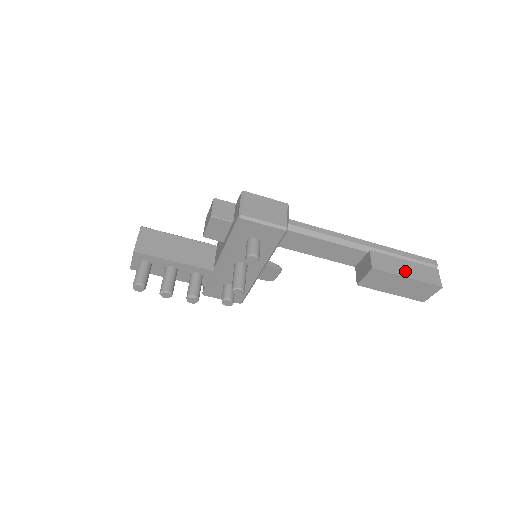
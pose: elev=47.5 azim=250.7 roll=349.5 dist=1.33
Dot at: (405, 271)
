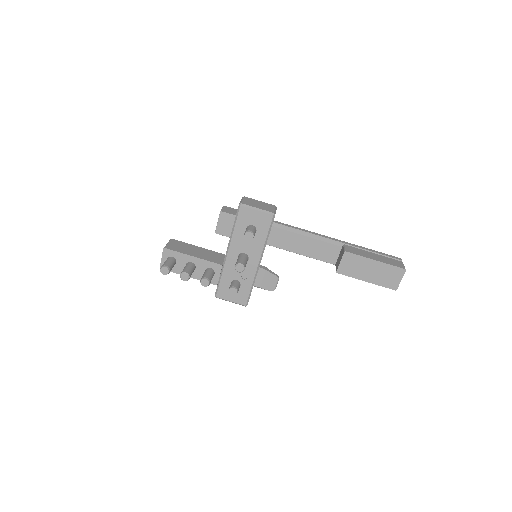
Dot at: (373, 257)
